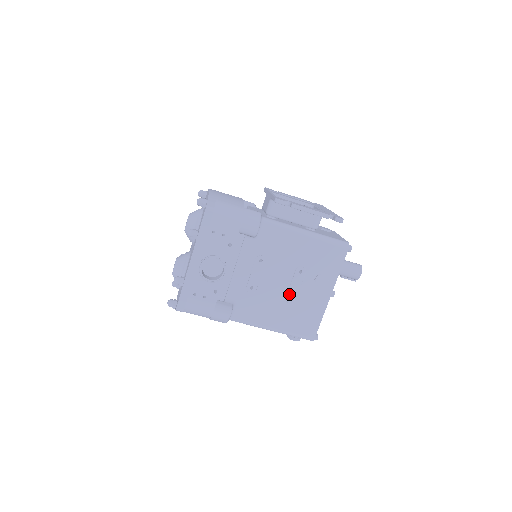
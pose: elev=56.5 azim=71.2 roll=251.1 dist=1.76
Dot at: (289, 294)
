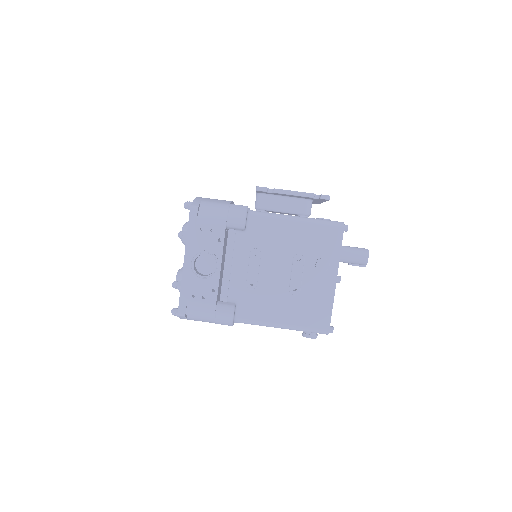
Dot at: (292, 285)
